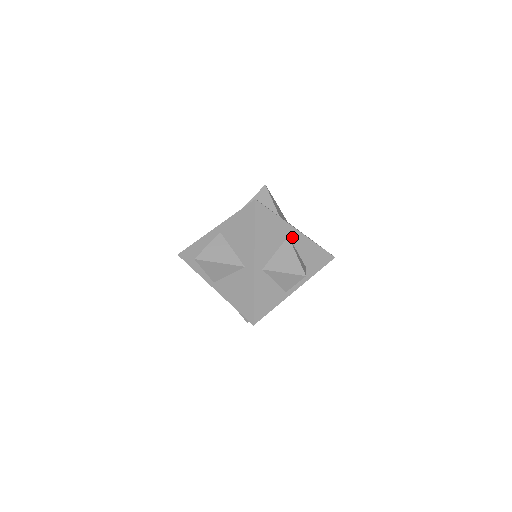
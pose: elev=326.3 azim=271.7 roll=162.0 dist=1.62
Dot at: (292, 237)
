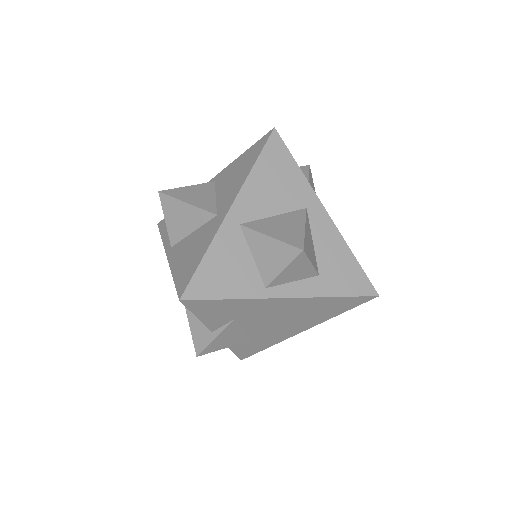
Dot at: (312, 214)
